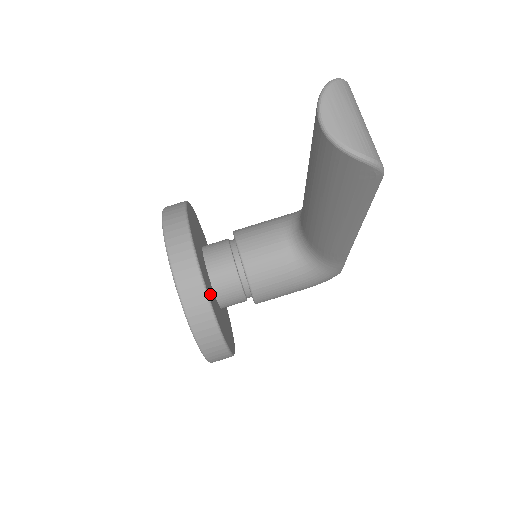
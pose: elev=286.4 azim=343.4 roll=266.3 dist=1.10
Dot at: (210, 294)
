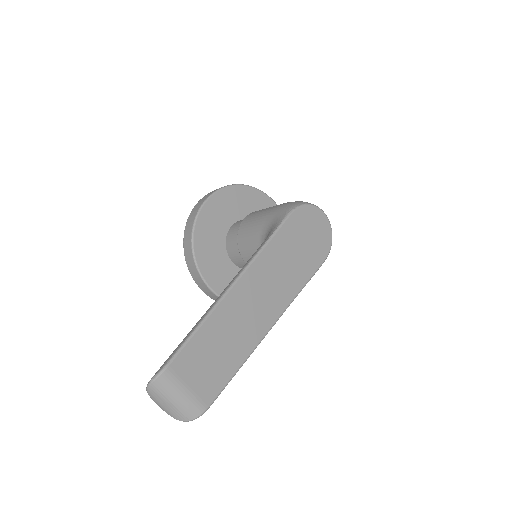
Dot at: occluded
